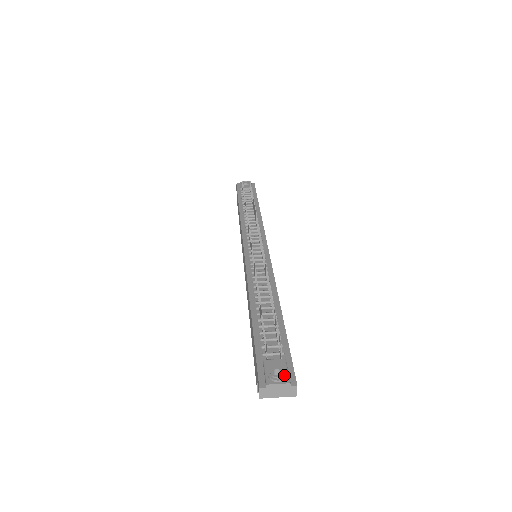
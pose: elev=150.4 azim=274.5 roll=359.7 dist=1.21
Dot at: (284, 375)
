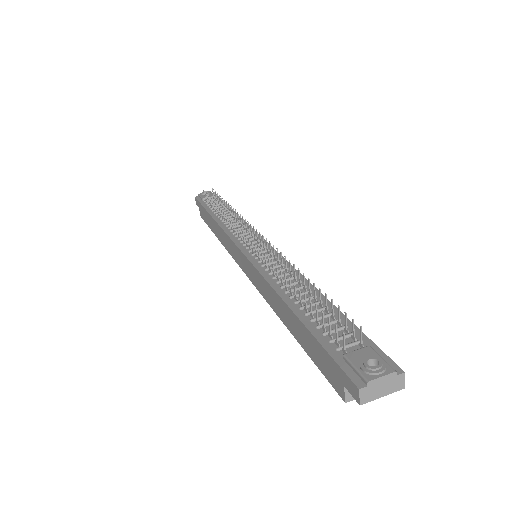
Dot at: (383, 363)
